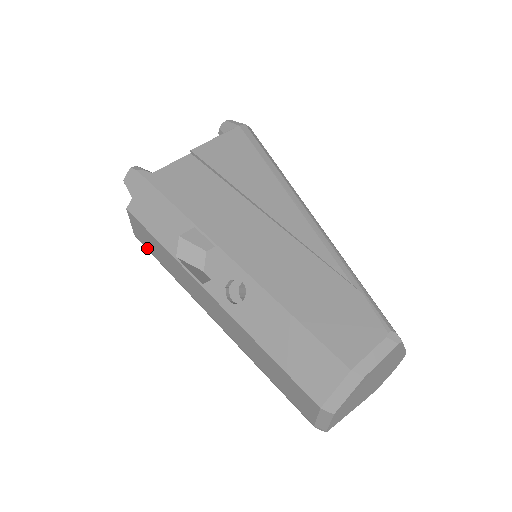
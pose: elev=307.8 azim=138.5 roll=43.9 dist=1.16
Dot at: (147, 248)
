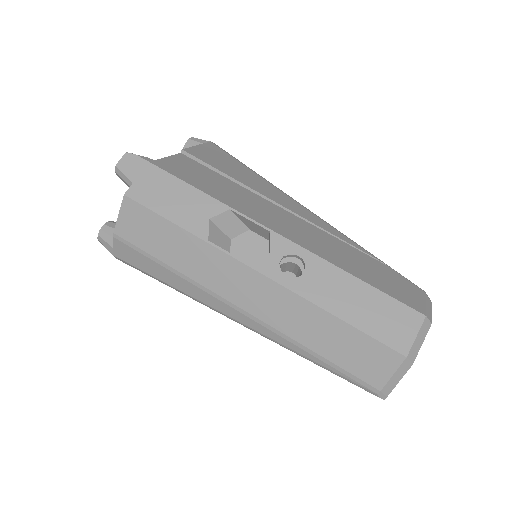
Dot at: (137, 245)
